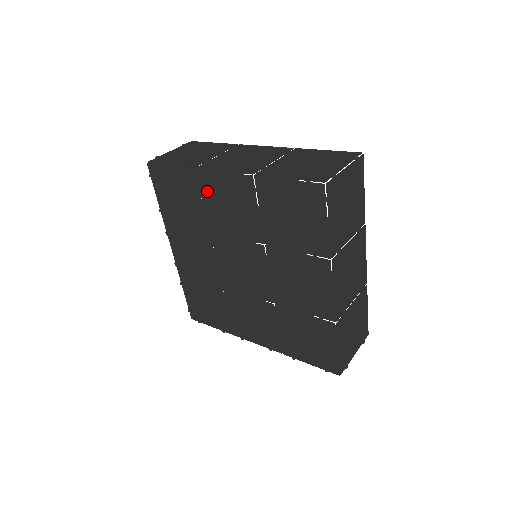
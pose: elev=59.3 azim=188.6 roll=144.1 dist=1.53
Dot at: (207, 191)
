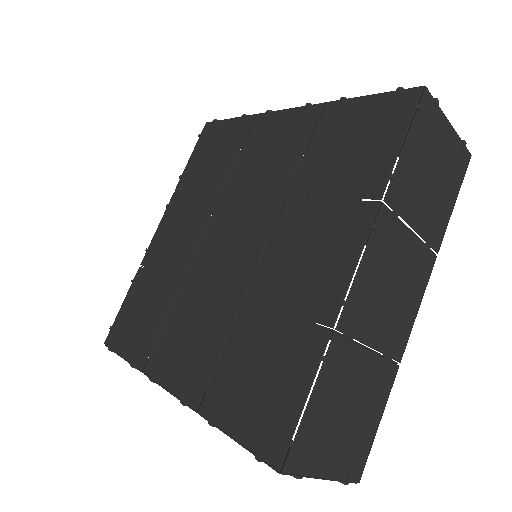
Dot at: (254, 137)
